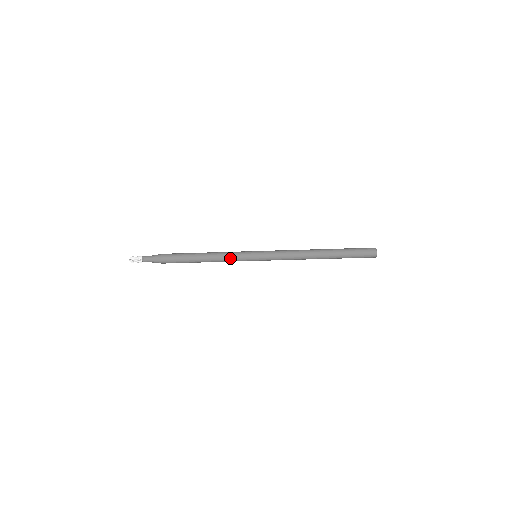
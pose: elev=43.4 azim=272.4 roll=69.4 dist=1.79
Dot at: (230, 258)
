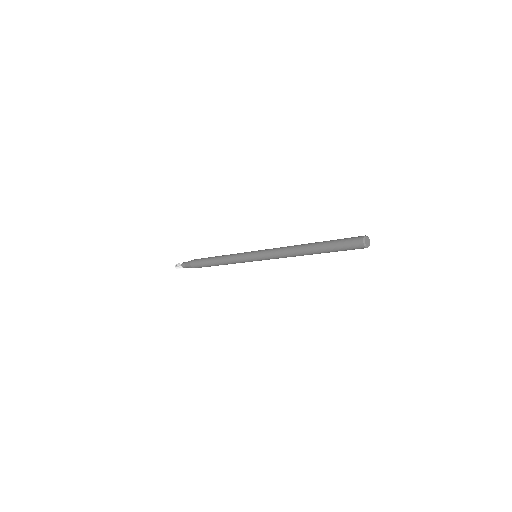
Dot at: occluded
